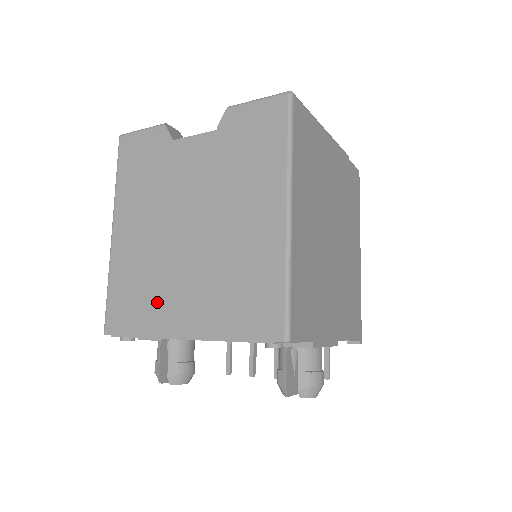
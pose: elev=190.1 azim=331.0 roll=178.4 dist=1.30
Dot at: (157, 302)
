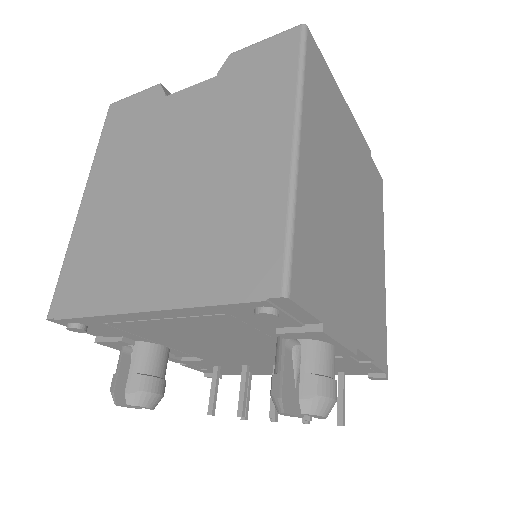
Dot at: (118, 270)
